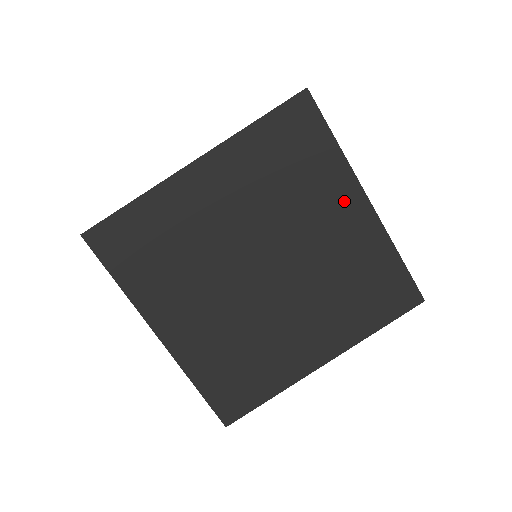
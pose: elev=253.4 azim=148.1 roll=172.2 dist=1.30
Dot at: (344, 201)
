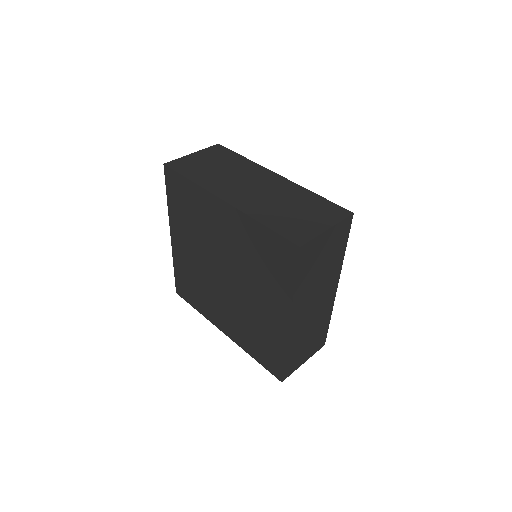
Dot at: (278, 307)
